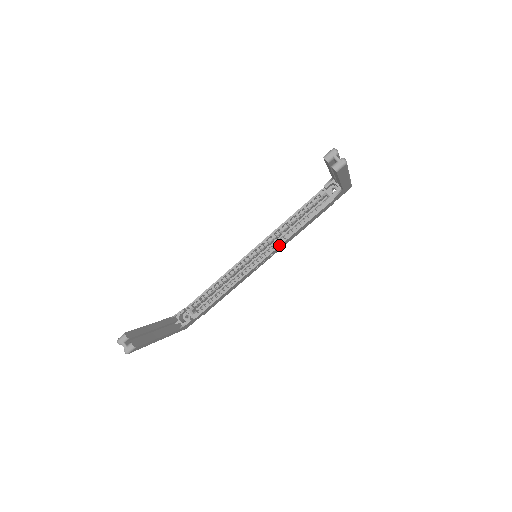
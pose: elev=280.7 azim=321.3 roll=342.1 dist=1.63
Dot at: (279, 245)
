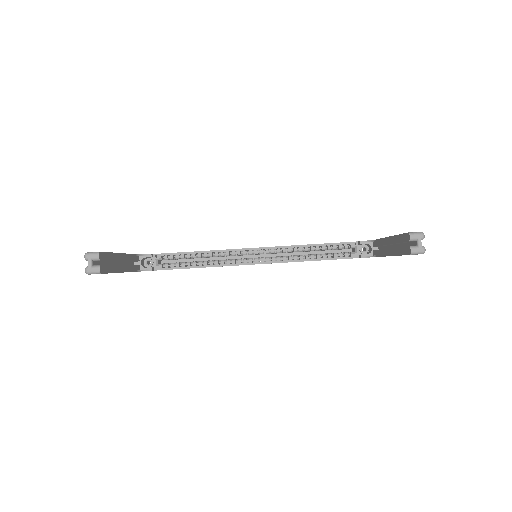
Dot at: (283, 261)
